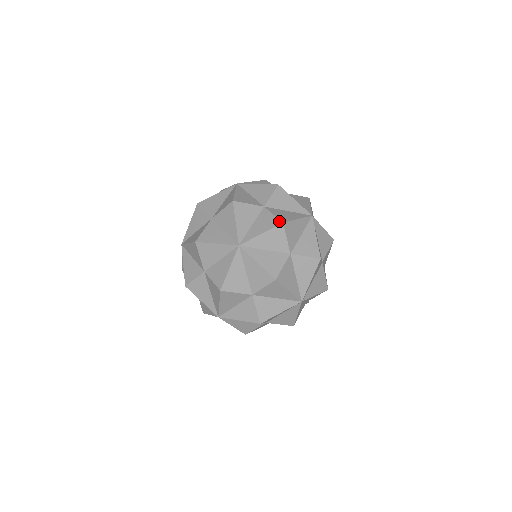
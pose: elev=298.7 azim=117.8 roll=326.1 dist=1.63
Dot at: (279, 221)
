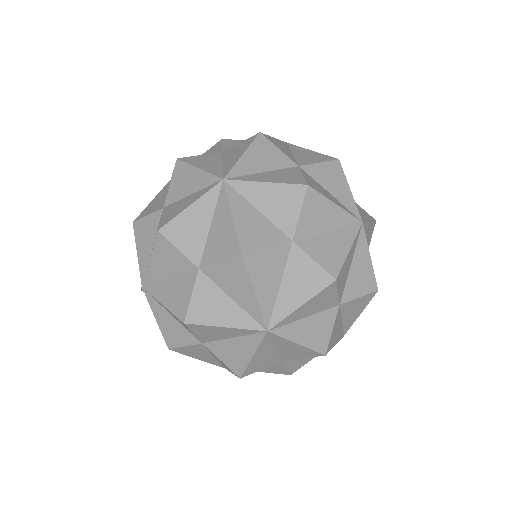
Dot at: (184, 315)
